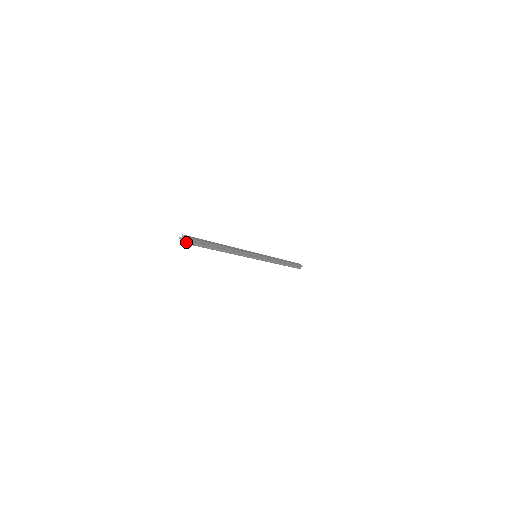
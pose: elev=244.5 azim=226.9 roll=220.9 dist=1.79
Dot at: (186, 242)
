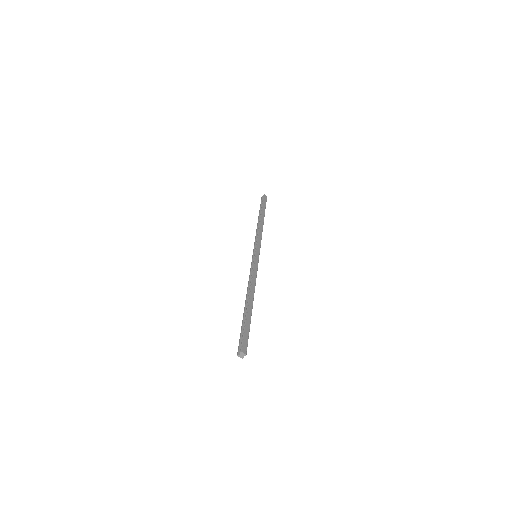
Dot at: occluded
